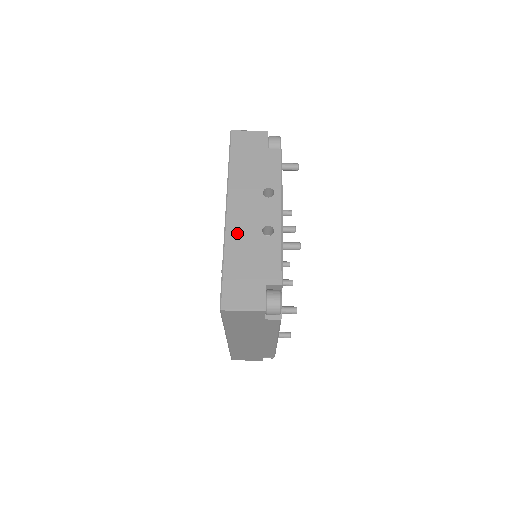
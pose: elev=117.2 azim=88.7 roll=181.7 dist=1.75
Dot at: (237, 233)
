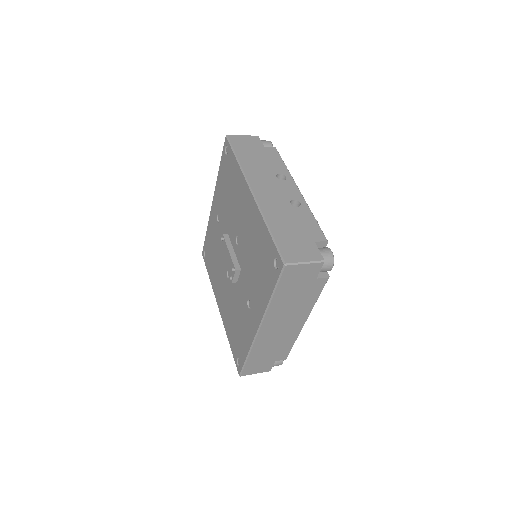
Dot at: (270, 206)
